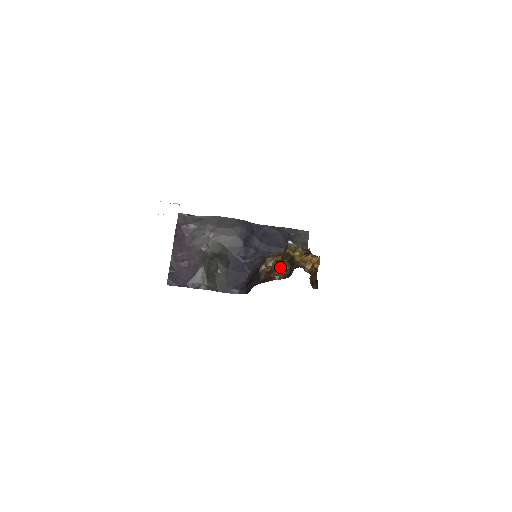
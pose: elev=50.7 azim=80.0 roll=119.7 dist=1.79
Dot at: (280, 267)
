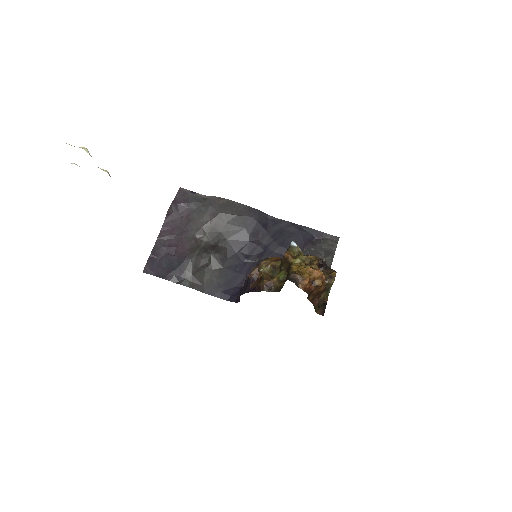
Dot at: occluded
